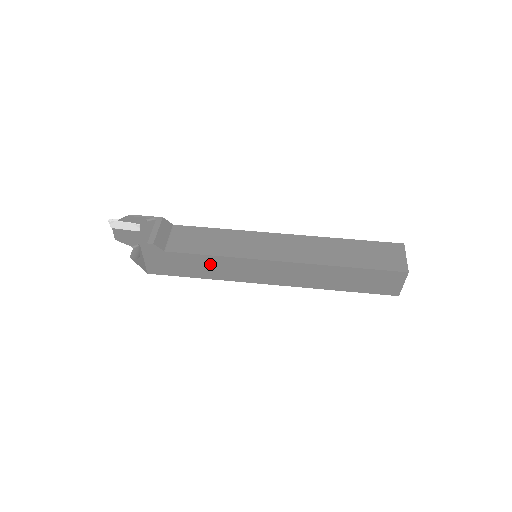
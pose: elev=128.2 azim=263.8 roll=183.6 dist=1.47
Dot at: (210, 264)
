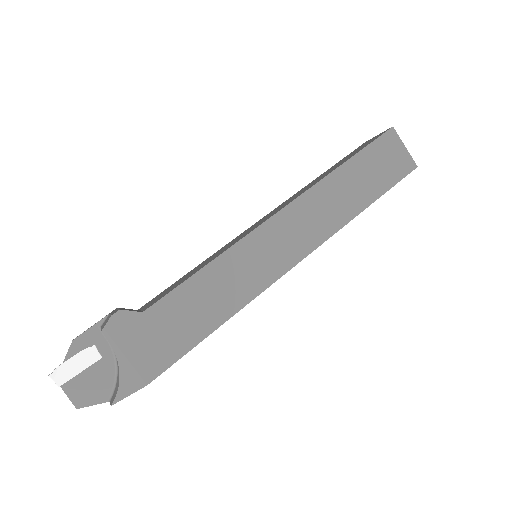
Dot at: (211, 287)
